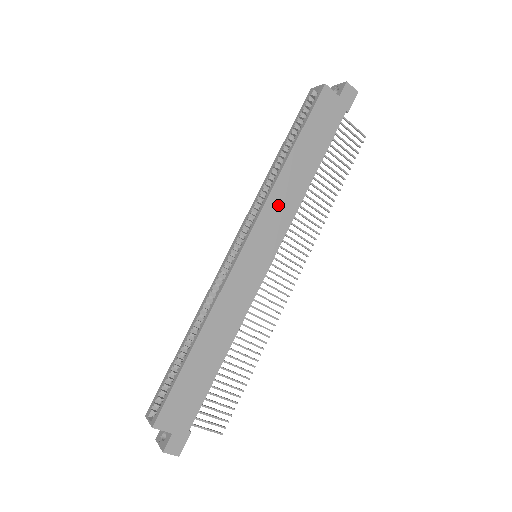
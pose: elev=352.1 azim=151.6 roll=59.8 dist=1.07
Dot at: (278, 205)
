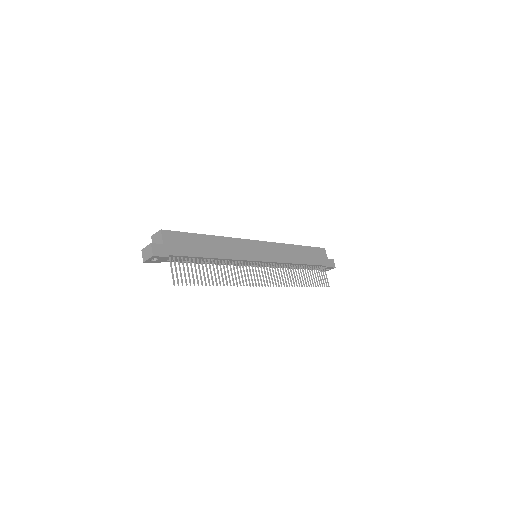
Dot at: (281, 250)
